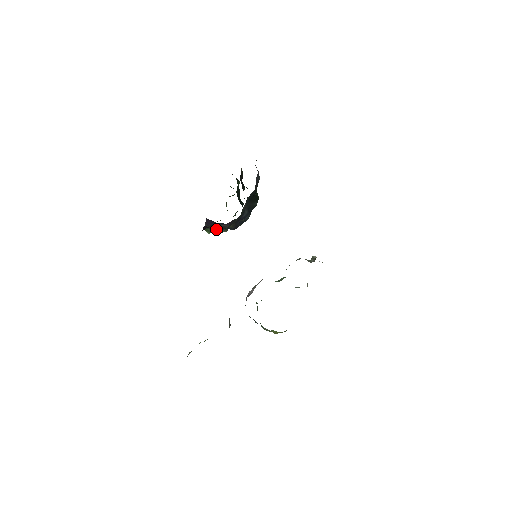
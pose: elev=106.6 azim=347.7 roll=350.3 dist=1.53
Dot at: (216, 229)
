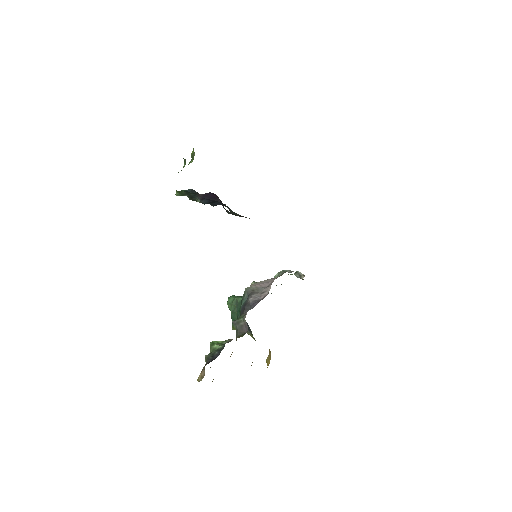
Dot at: (207, 203)
